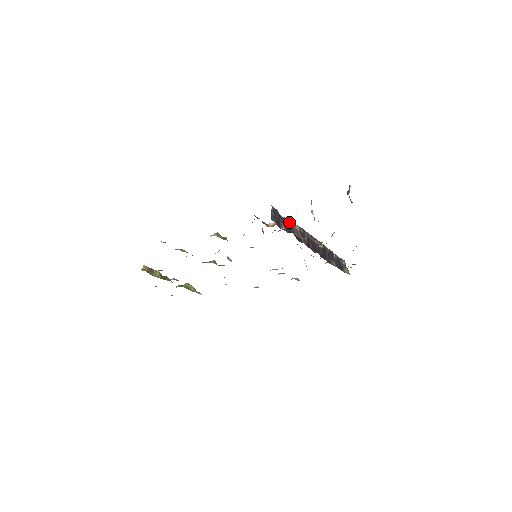
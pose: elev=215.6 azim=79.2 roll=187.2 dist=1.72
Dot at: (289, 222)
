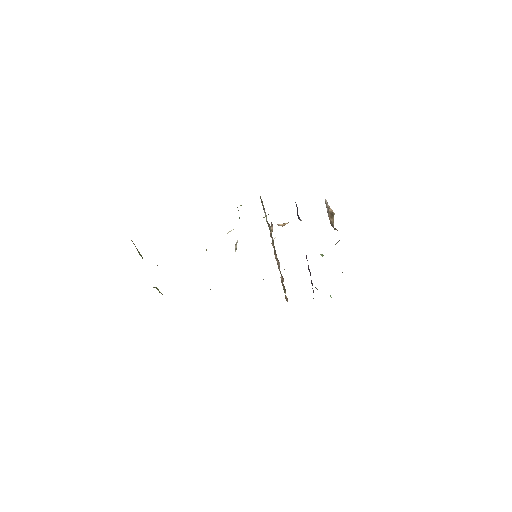
Dot at: occluded
